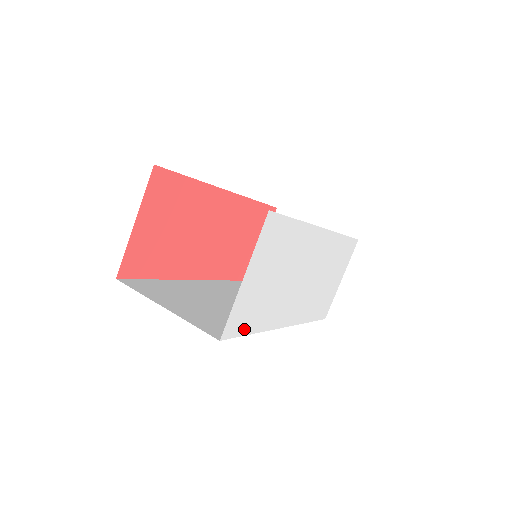
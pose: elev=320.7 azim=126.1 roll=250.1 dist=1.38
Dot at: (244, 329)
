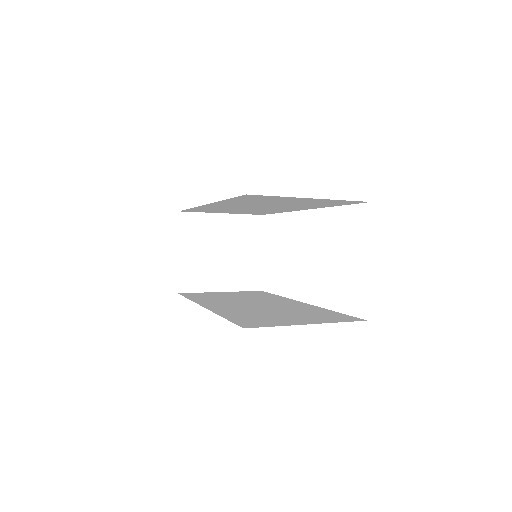
Dot at: occluded
